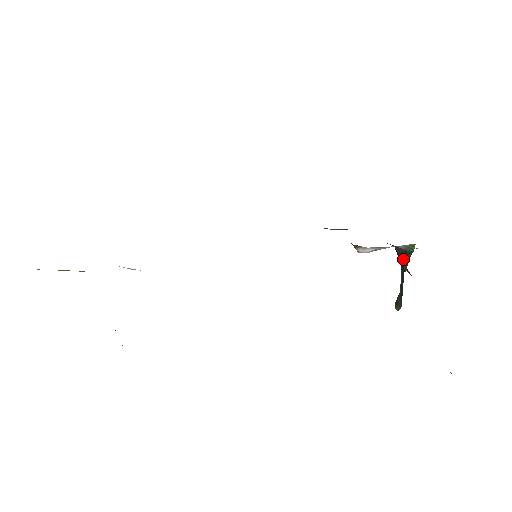
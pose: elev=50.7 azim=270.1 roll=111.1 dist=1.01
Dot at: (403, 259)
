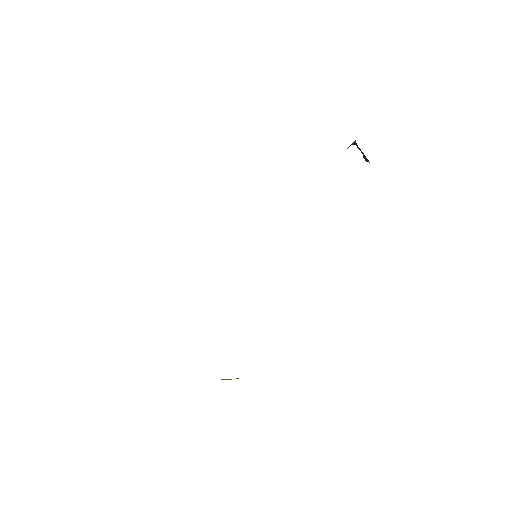
Dot at: occluded
